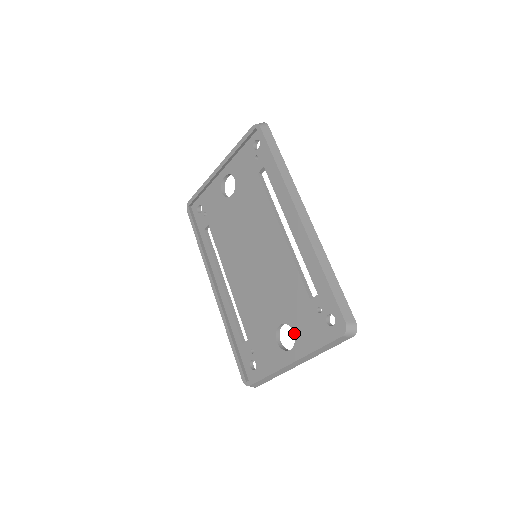
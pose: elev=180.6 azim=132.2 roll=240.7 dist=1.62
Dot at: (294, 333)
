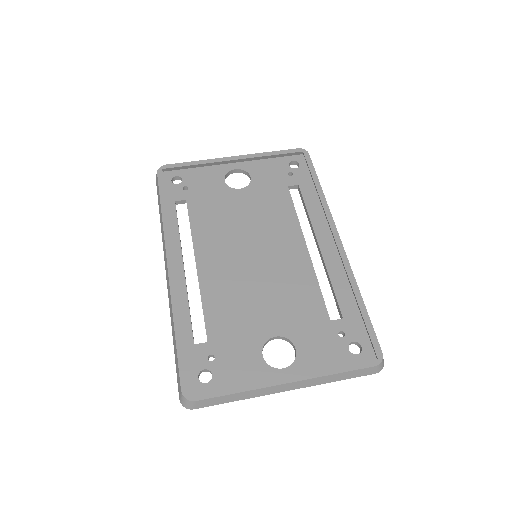
Dot at: (296, 350)
